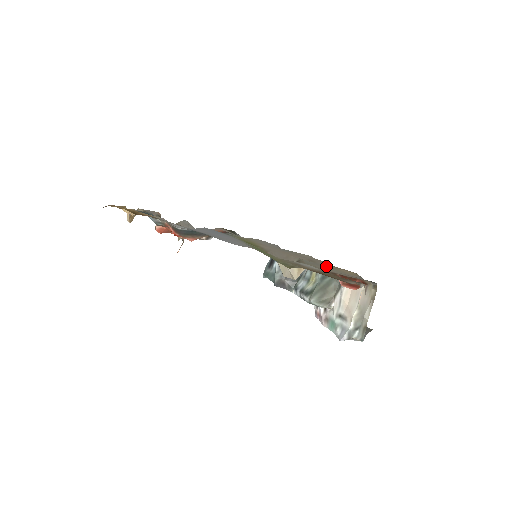
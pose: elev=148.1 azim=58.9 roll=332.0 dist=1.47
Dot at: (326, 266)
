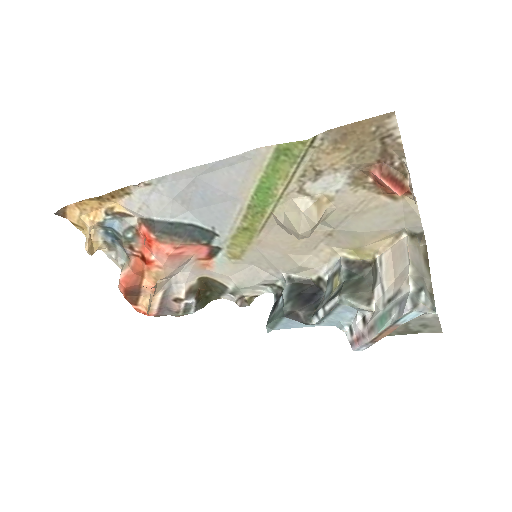
Dot at: (350, 235)
